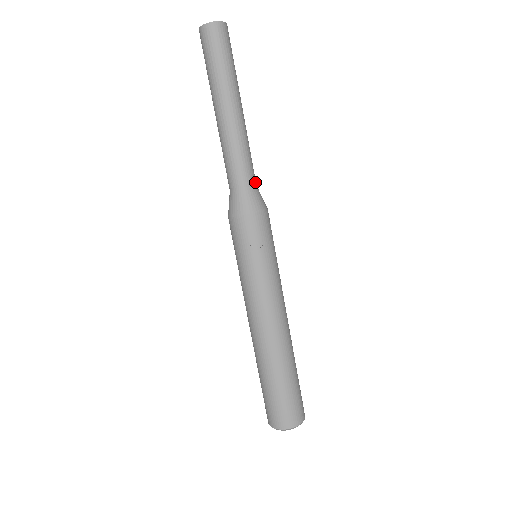
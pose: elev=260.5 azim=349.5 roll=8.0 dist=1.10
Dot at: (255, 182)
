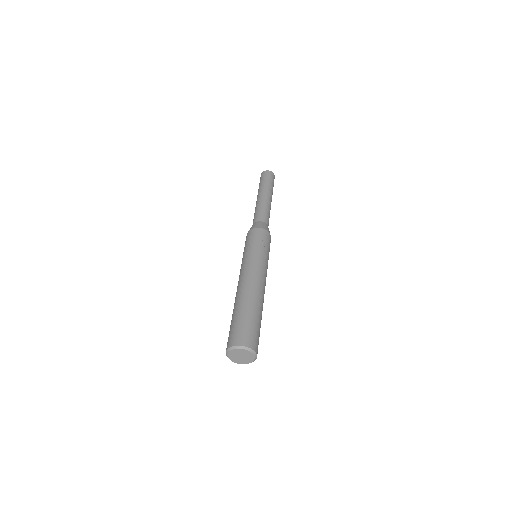
Dot at: occluded
